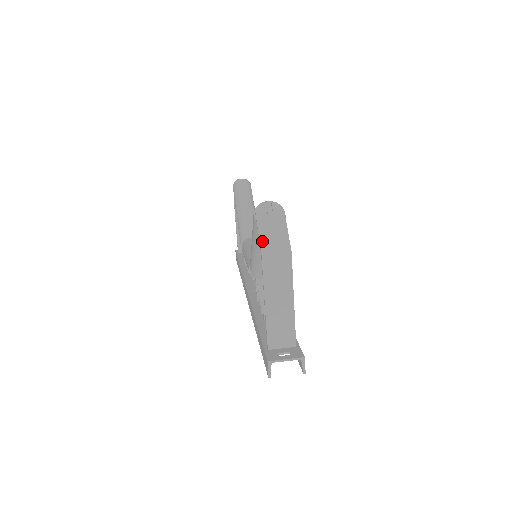
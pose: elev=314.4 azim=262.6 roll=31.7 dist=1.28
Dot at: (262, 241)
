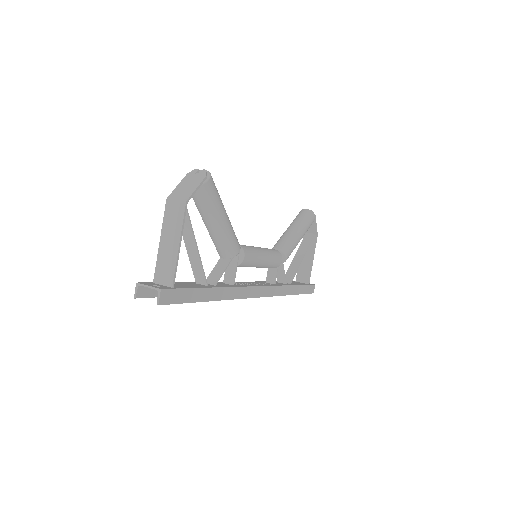
Dot at: (174, 191)
